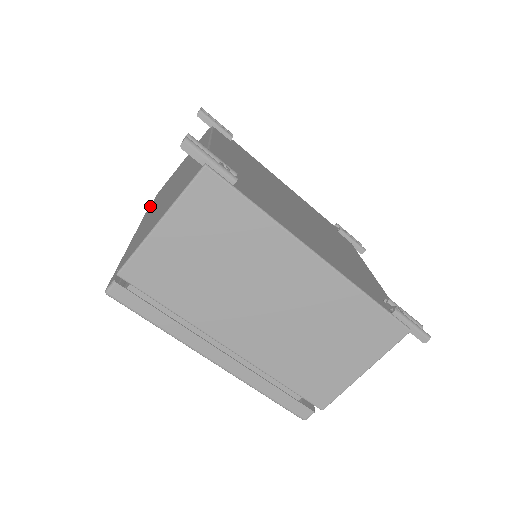
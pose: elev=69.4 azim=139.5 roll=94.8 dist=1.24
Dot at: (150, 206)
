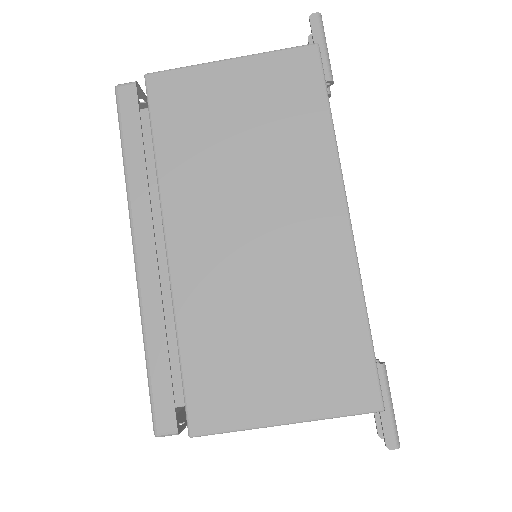
Dot at: occluded
